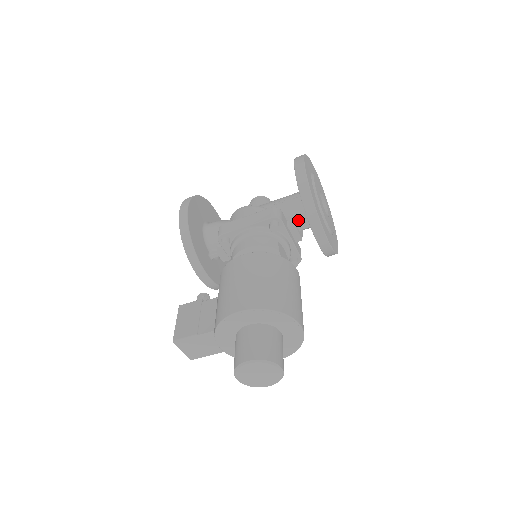
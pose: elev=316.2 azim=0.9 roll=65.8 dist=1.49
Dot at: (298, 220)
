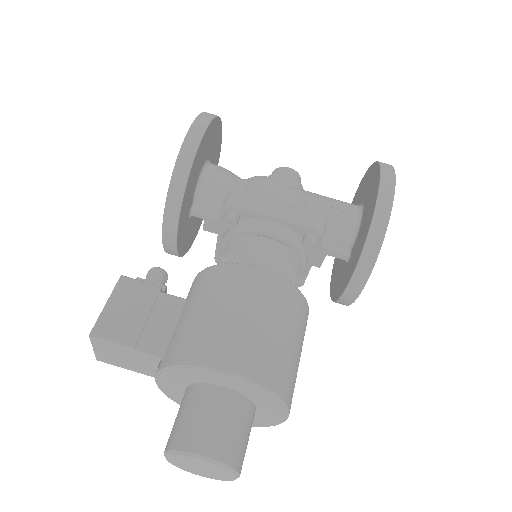
Dot at: (332, 241)
